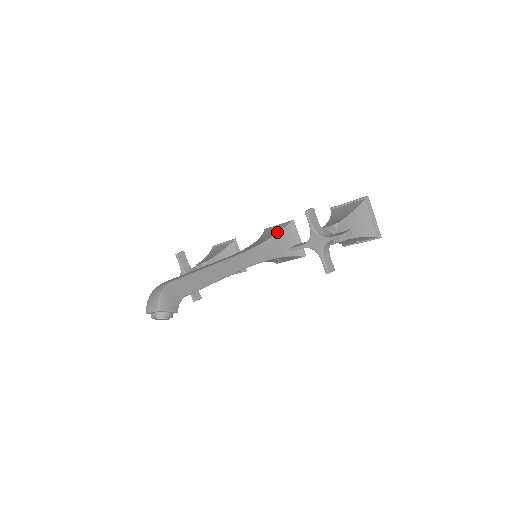
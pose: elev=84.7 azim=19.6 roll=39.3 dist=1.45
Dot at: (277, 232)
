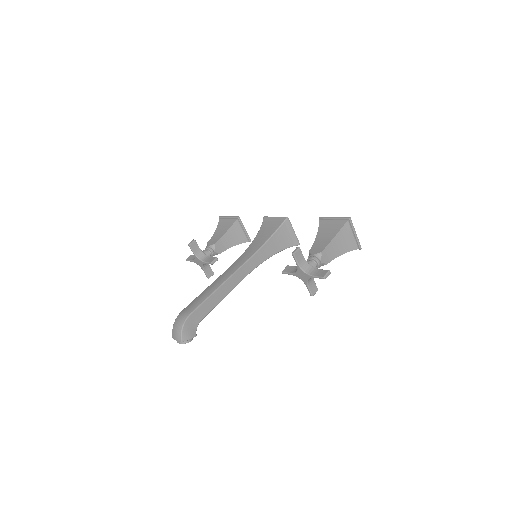
Dot at: (273, 232)
